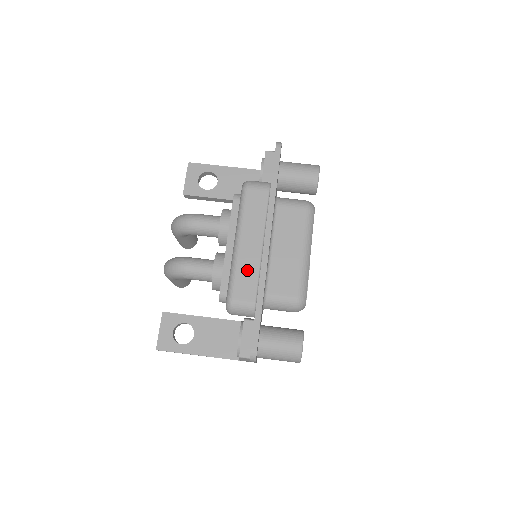
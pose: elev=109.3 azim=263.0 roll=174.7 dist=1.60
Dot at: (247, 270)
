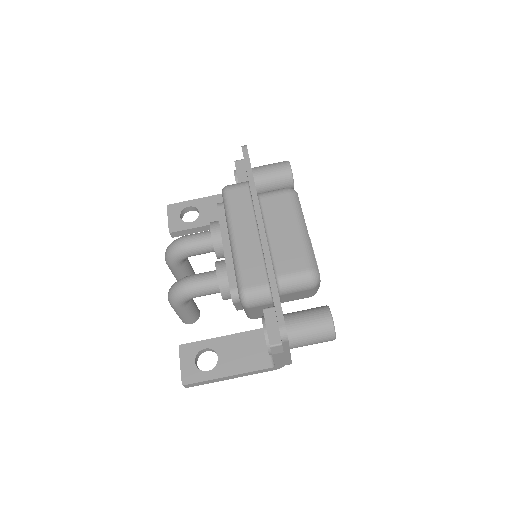
Dot at: (250, 258)
